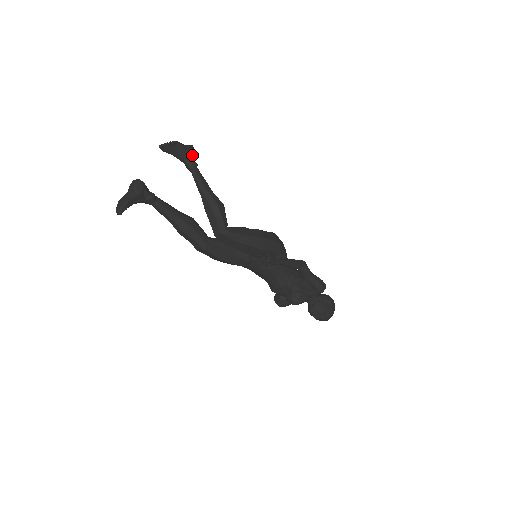
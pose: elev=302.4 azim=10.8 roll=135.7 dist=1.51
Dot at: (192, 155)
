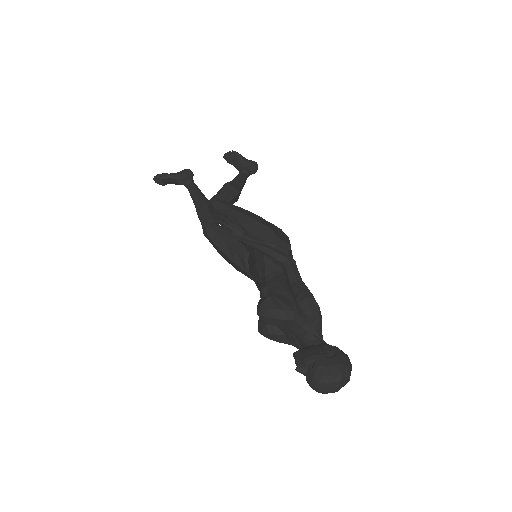
Dot at: (248, 166)
